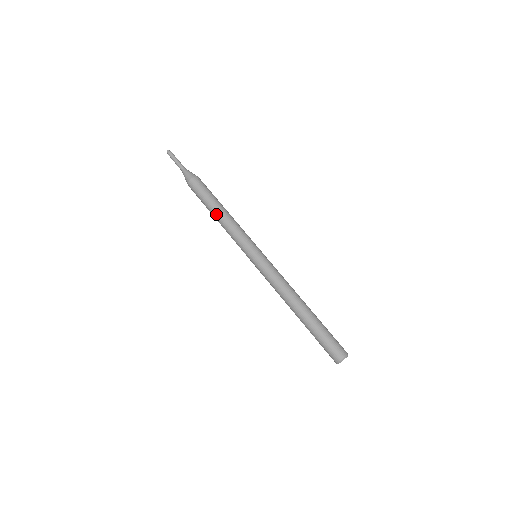
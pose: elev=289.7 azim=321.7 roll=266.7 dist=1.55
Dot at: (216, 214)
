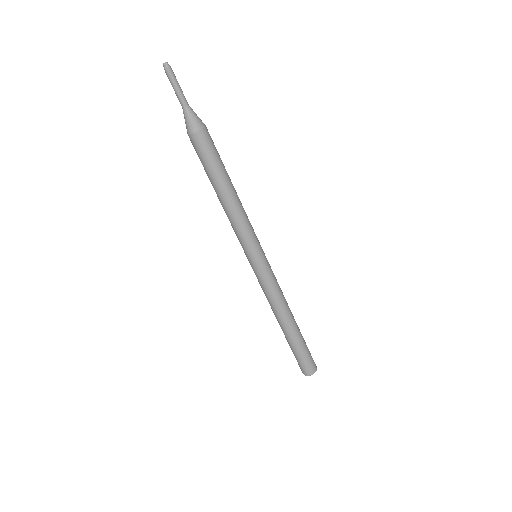
Dot at: (221, 195)
